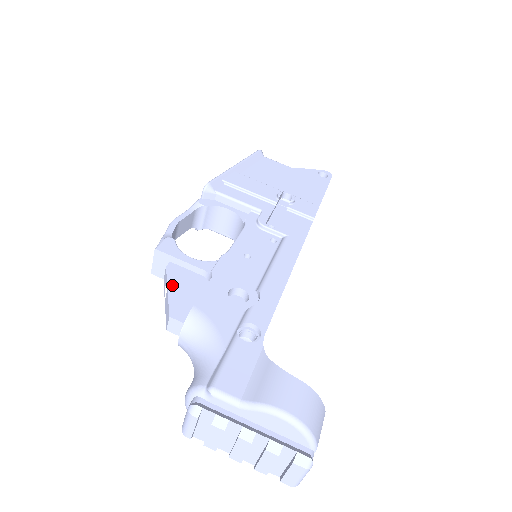
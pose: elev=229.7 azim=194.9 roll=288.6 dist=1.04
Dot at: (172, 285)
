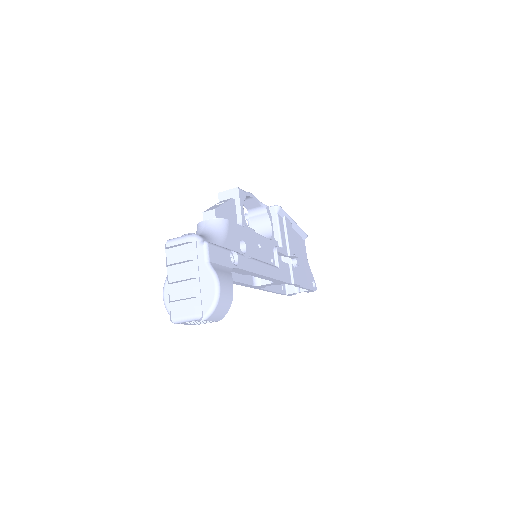
Dot at: (227, 205)
